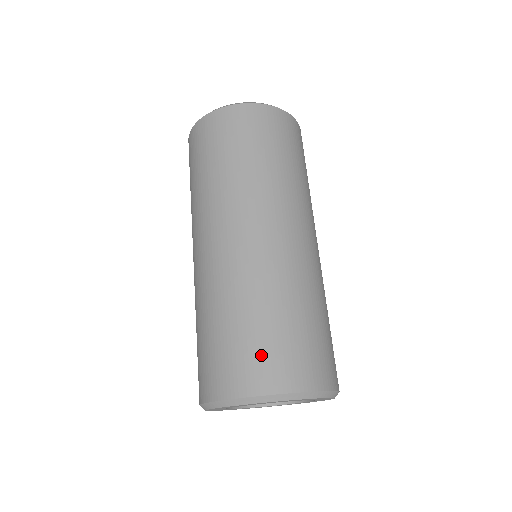
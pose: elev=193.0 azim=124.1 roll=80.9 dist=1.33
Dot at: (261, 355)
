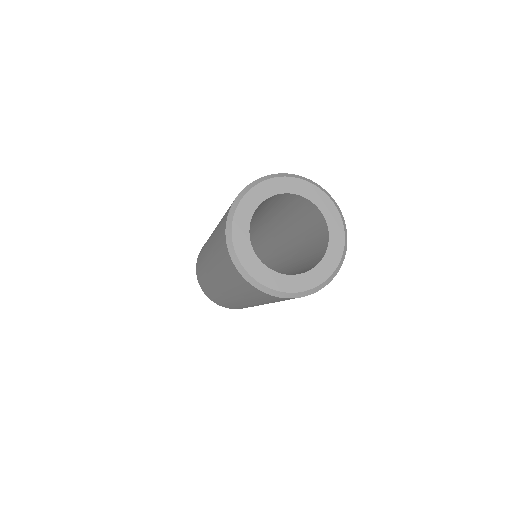
Dot at: occluded
